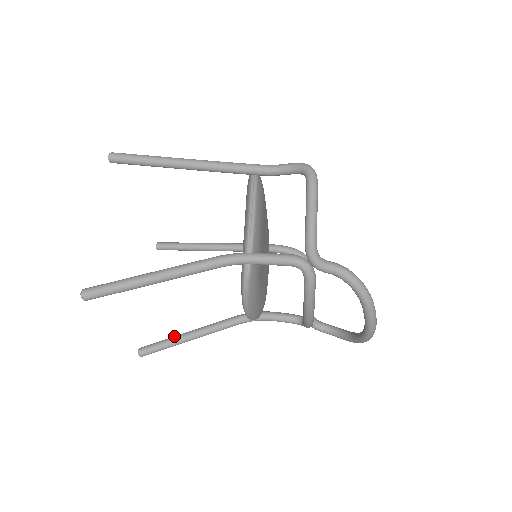
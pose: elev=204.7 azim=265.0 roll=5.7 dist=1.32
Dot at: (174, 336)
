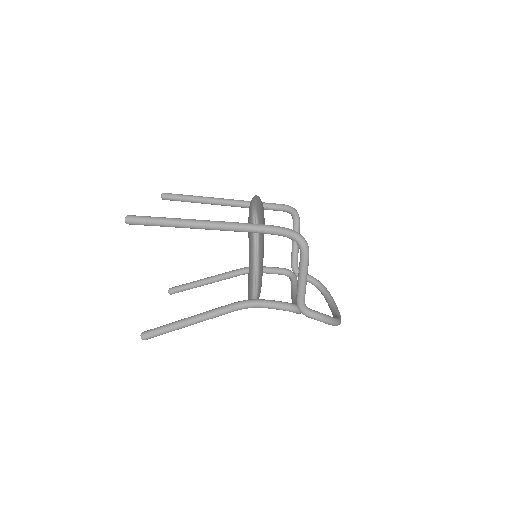
Dot at: (194, 283)
